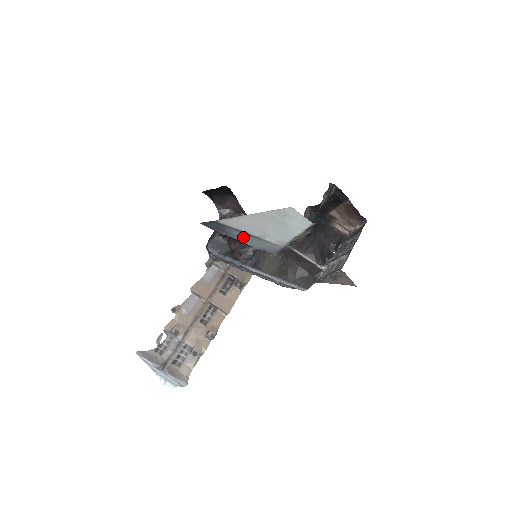
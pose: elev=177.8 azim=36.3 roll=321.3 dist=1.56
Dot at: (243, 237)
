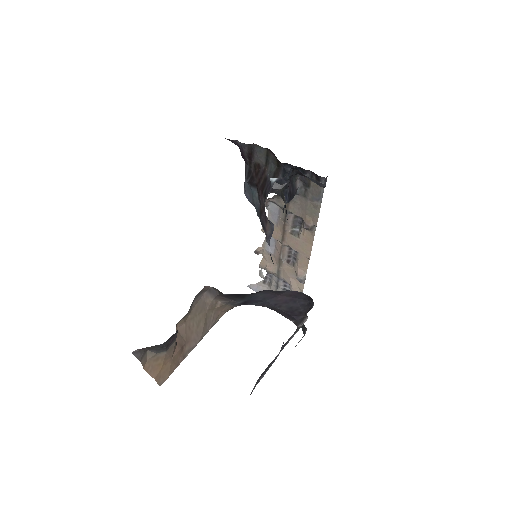
Dot at: occluded
